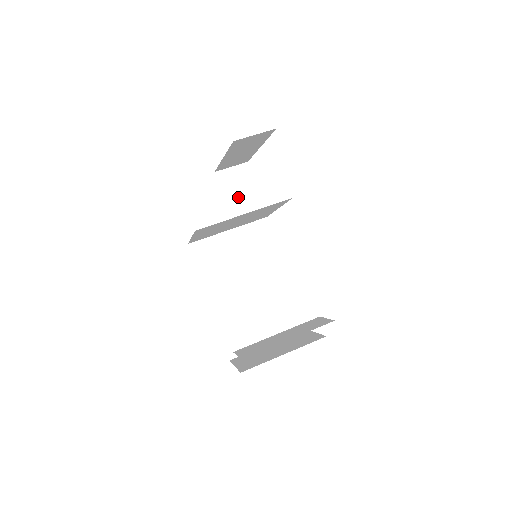
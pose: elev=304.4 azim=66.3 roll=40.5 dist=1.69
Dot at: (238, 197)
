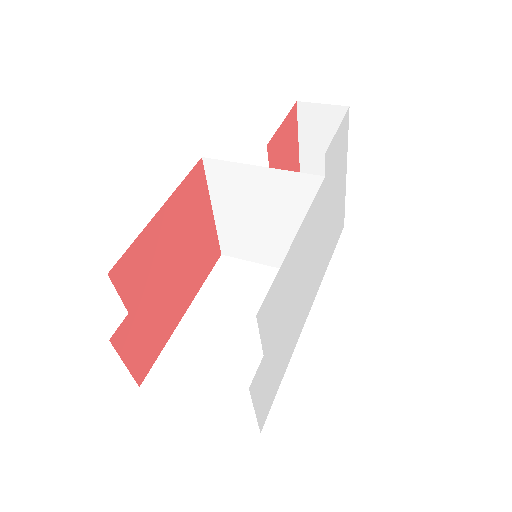
Dot at: occluded
